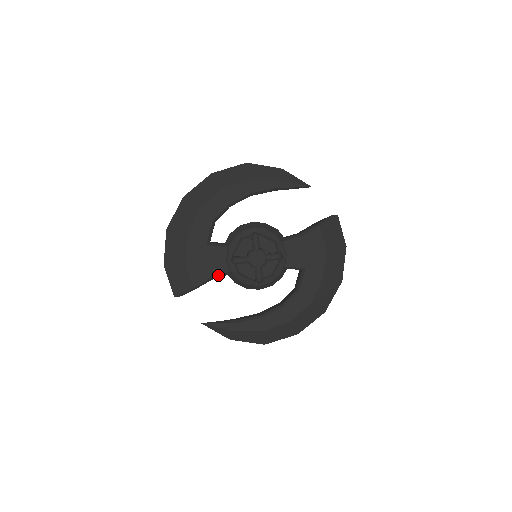
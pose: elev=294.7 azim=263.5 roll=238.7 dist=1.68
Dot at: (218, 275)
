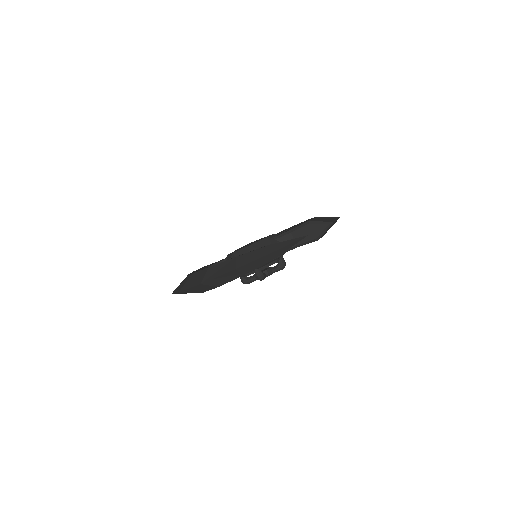
Dot at: occluded
